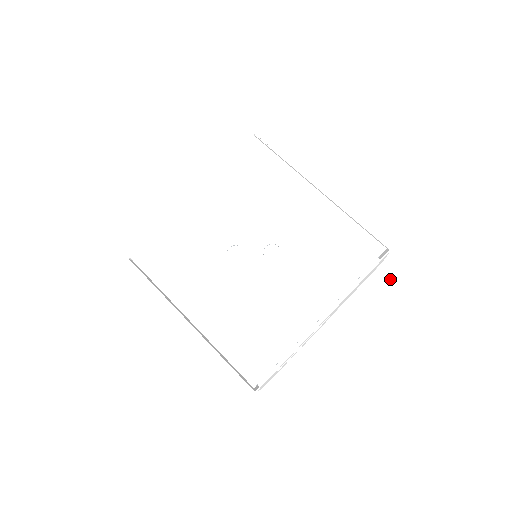
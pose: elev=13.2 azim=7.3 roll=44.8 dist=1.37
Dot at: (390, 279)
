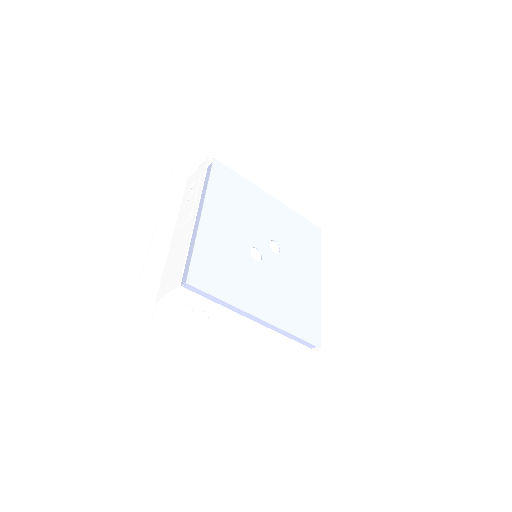
Dot at: occluded
